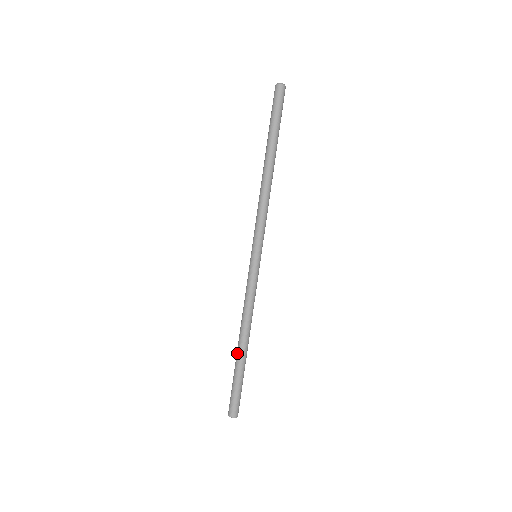
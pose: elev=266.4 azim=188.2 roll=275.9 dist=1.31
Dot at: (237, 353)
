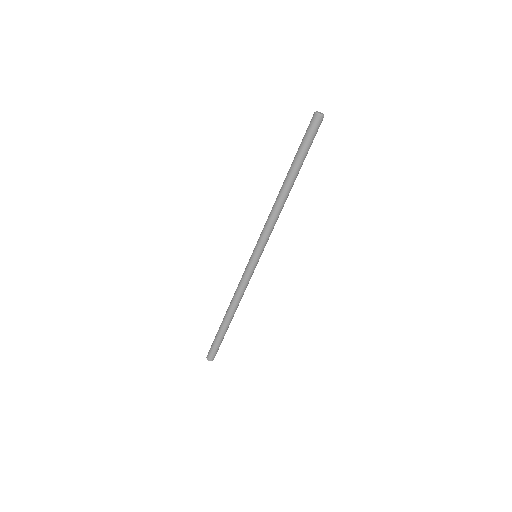
Dot at: (225, 323)
